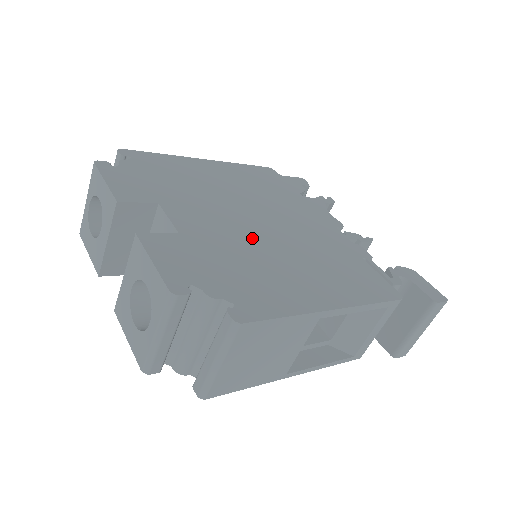
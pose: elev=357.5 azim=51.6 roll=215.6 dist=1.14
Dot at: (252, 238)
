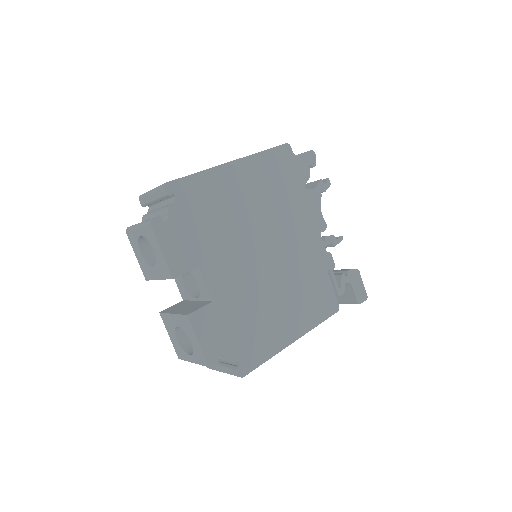
Dot at: (258, 283)
